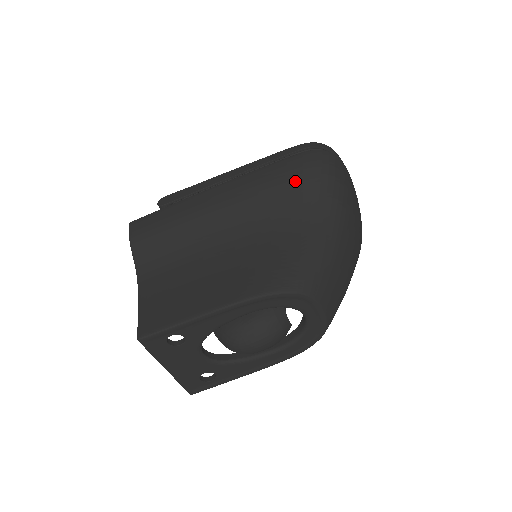
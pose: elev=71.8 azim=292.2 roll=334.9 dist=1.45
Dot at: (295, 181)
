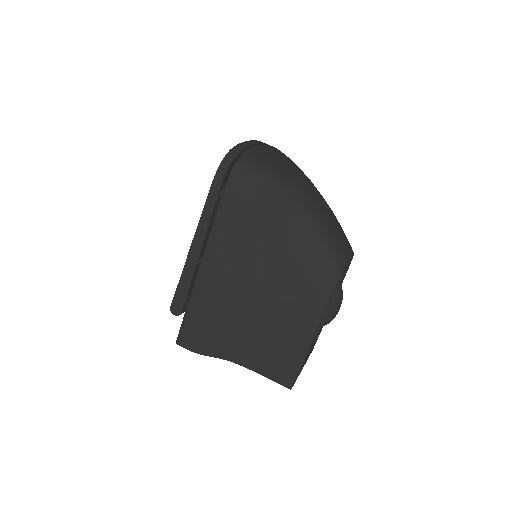
Dot at: (252, 212)
